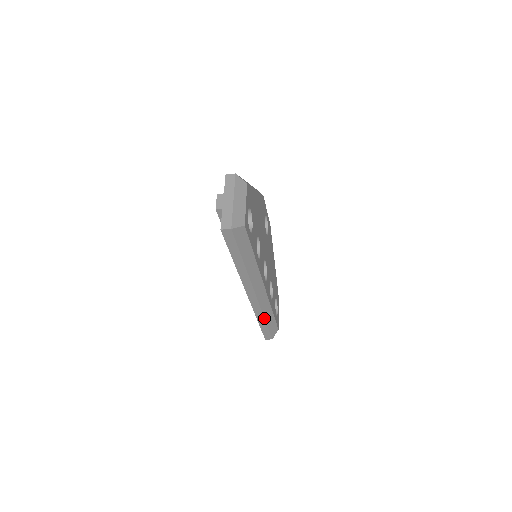
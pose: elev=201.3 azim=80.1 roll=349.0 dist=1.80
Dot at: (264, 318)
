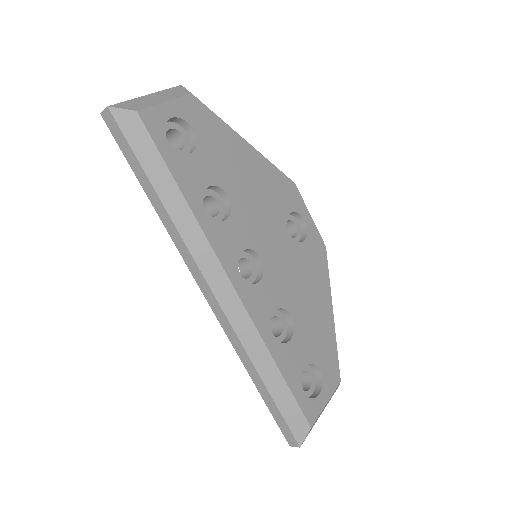
Dot at: (255, 368)
